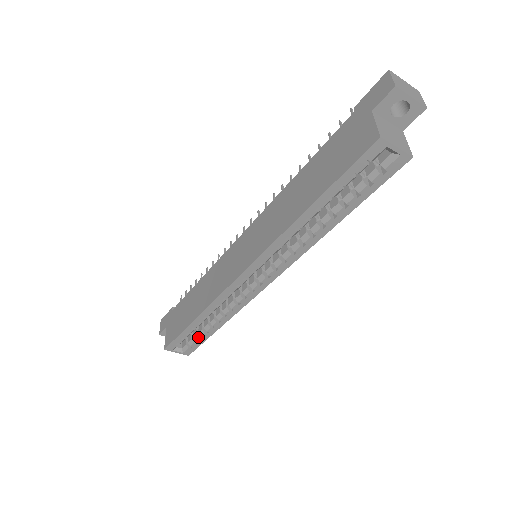
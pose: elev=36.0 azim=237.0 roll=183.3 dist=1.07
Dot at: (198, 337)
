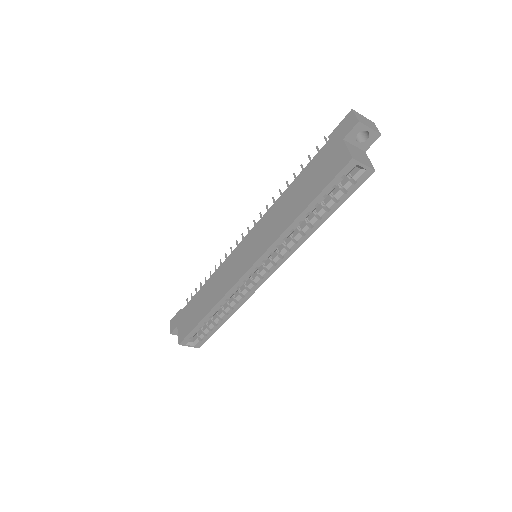
Dot at: (208, 330)
